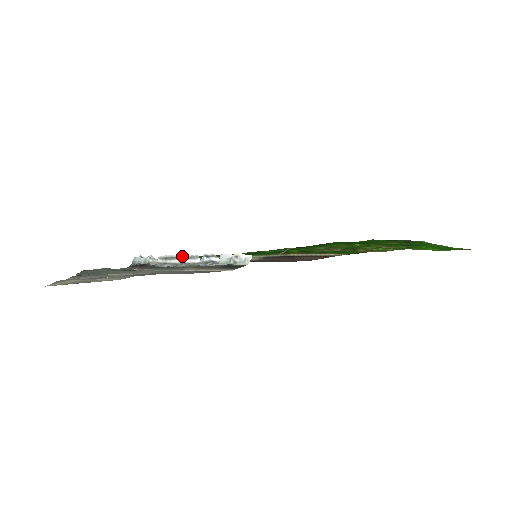
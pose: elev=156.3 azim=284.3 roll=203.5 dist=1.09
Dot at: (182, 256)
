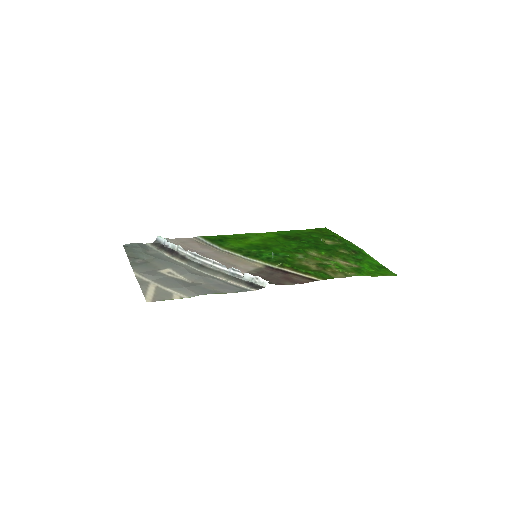
Dot at: (211, 260)
